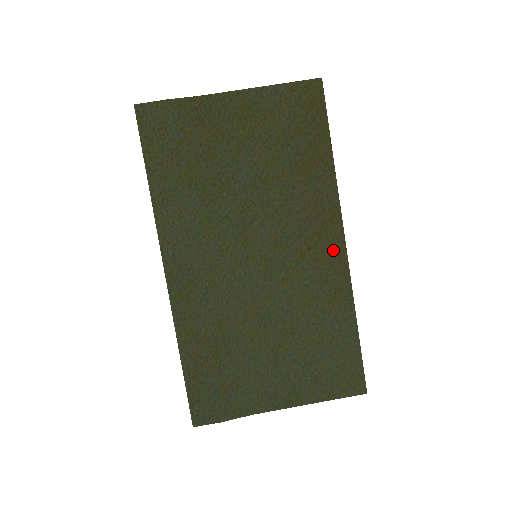
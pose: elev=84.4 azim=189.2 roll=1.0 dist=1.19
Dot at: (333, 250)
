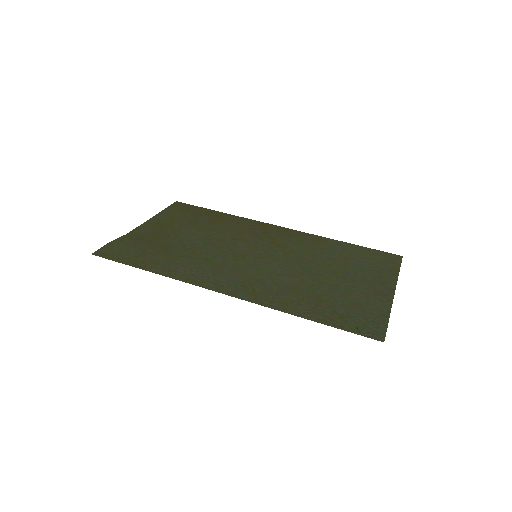
Dot at: (282, 232)
